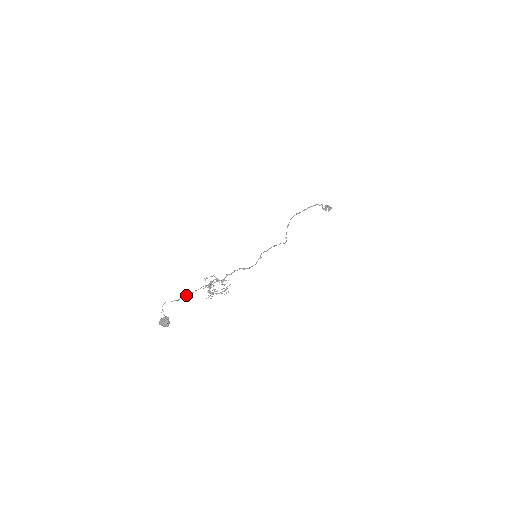
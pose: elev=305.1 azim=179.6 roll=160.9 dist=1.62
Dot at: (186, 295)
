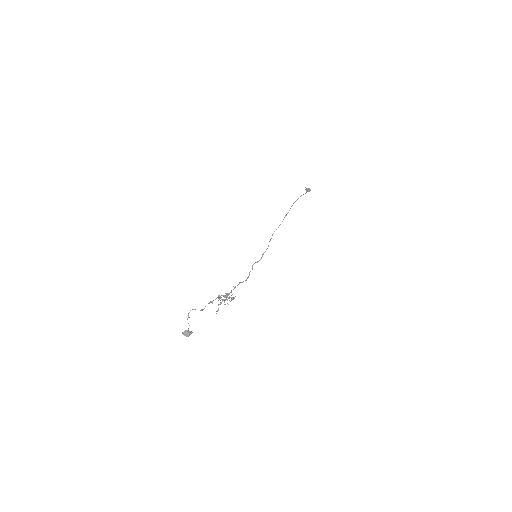
Dot at: (209, 303)
